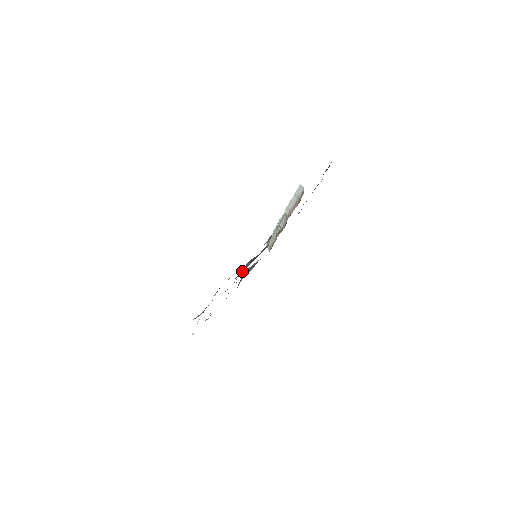
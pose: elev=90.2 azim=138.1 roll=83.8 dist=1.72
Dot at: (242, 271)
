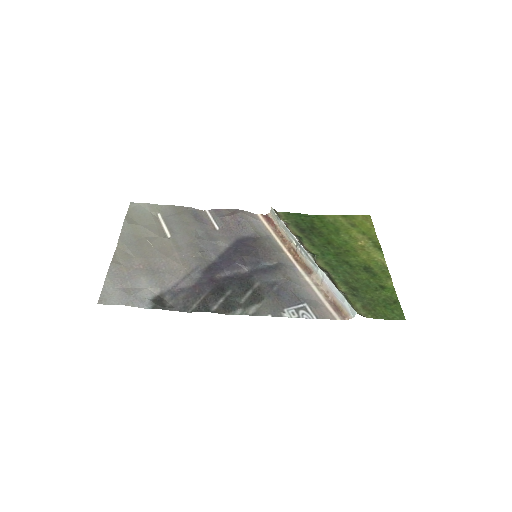
Dot at: (232, 270)
